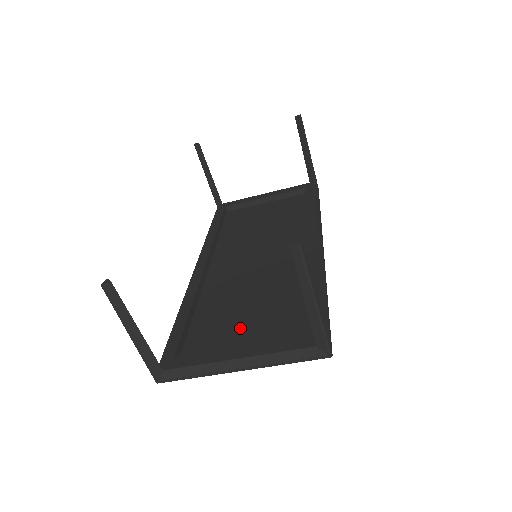
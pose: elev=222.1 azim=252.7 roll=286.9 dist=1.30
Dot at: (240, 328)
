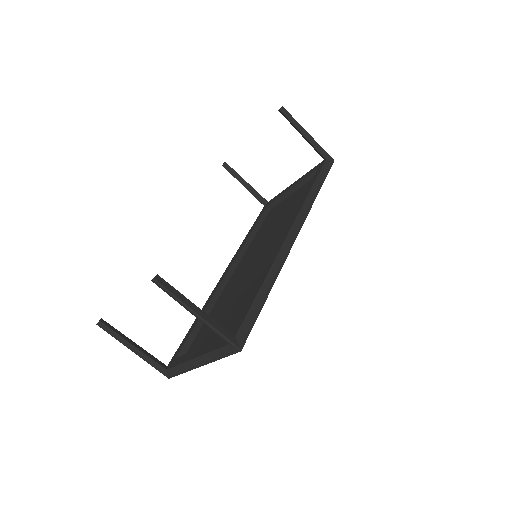
Dot at: occluded
